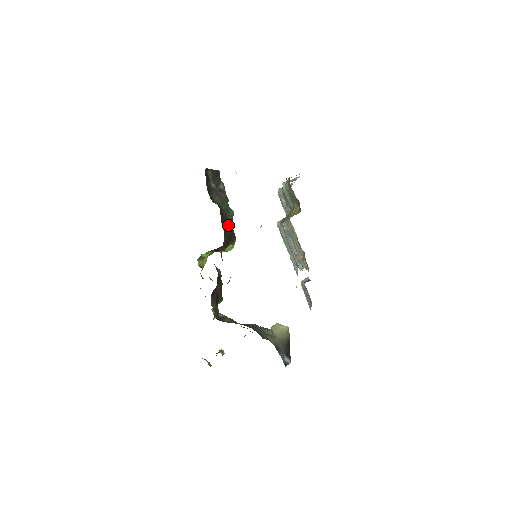
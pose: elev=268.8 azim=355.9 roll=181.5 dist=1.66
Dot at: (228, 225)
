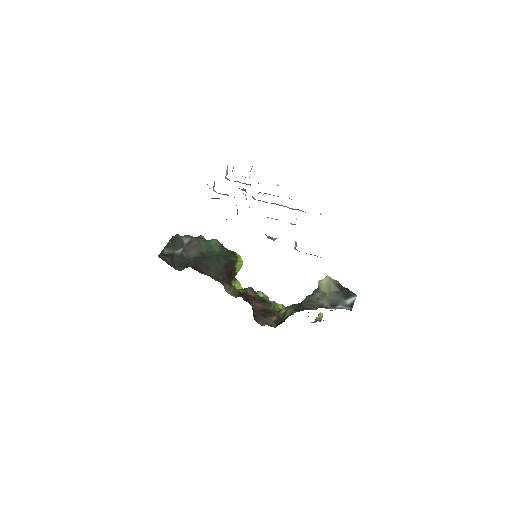
Dot at: (217, 260)
